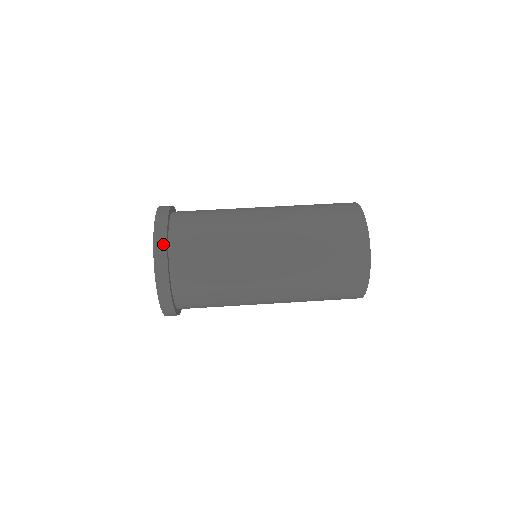
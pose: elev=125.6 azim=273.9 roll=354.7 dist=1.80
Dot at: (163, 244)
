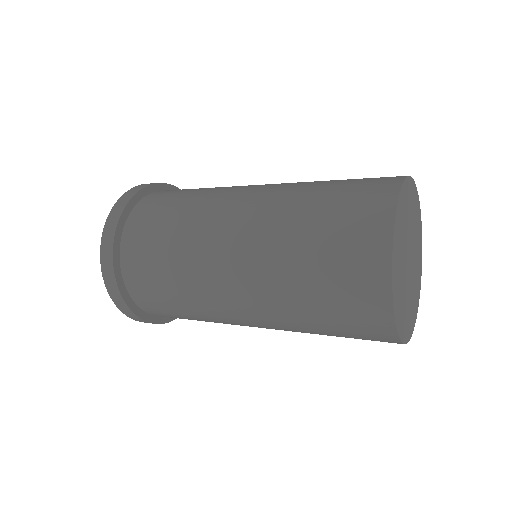
Dot at: (127, 198)
